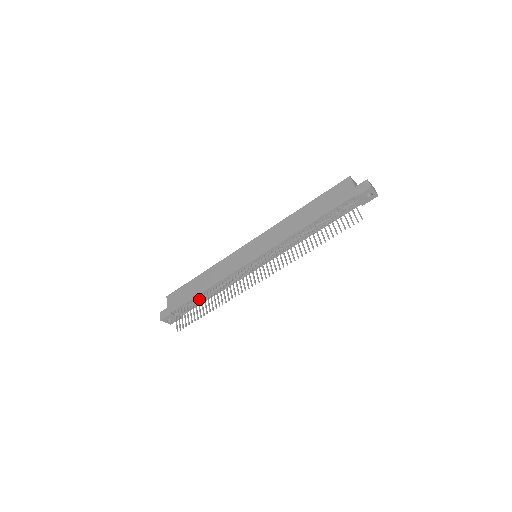
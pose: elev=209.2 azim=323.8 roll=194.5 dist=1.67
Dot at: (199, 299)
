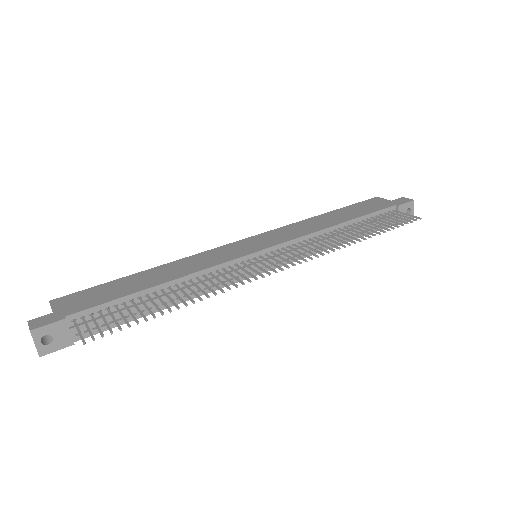
Dot at: (139, 302)
